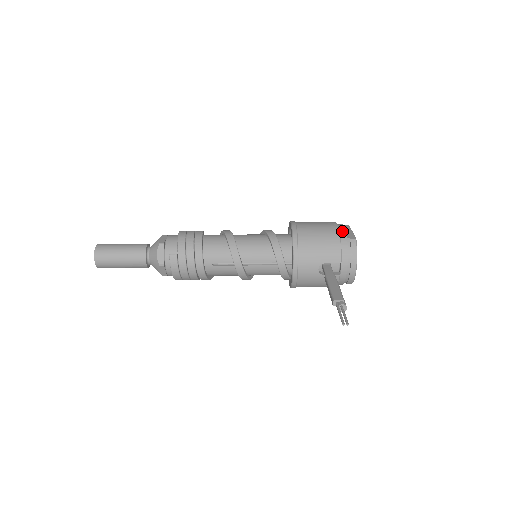
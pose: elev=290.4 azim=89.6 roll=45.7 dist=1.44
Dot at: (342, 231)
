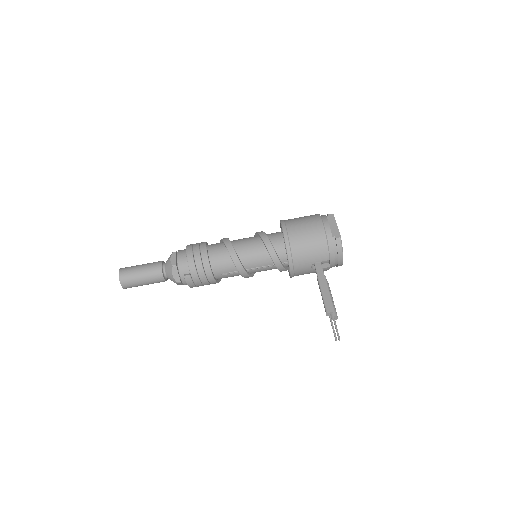
Dot at: (328, 230)
